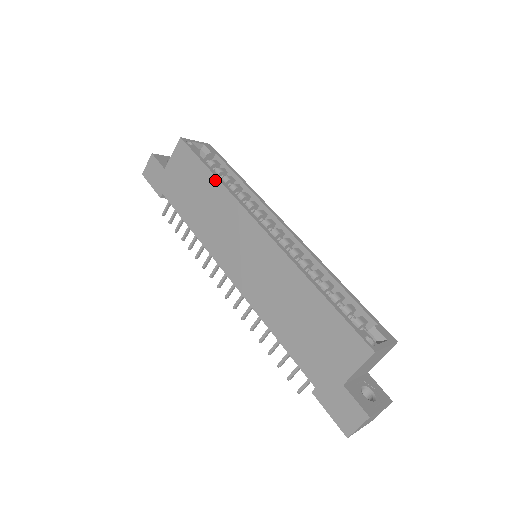
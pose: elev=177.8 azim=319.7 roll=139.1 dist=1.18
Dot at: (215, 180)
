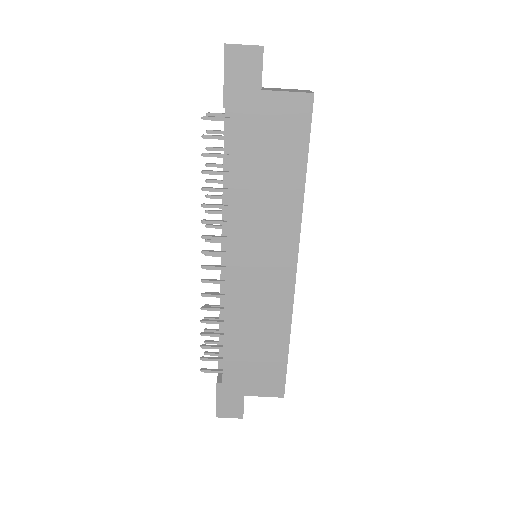
Dot at: (302, 185)
